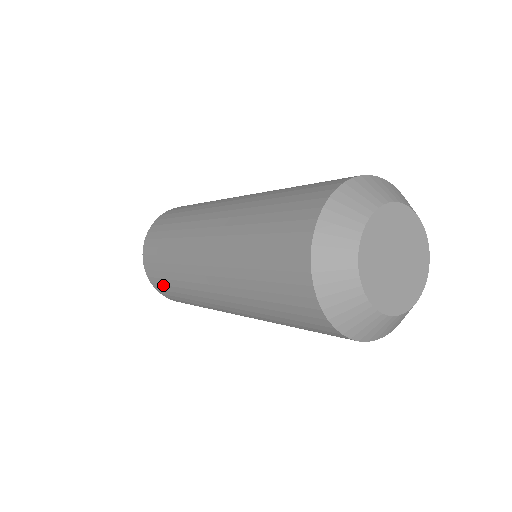
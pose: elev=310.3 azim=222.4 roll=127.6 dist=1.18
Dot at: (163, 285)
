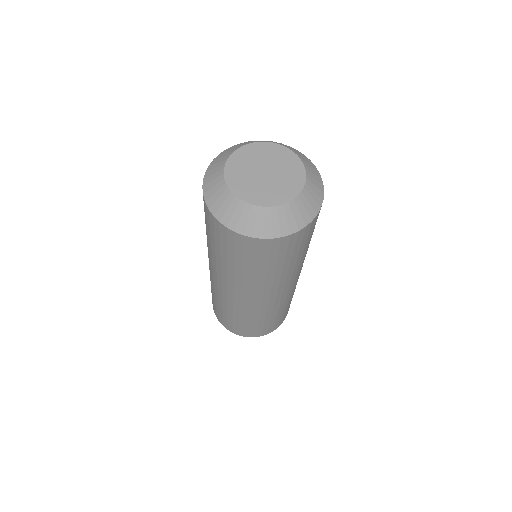
Dot at: occluded
